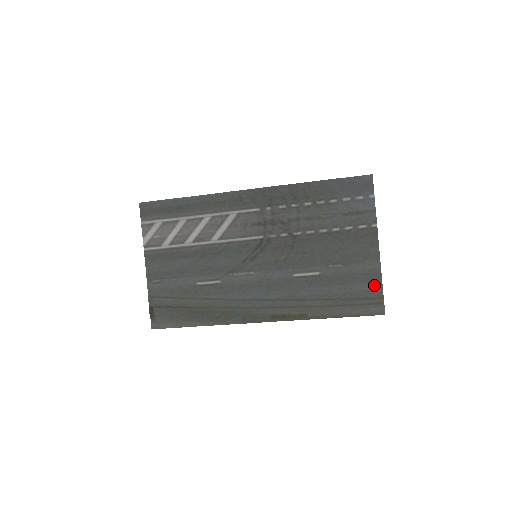
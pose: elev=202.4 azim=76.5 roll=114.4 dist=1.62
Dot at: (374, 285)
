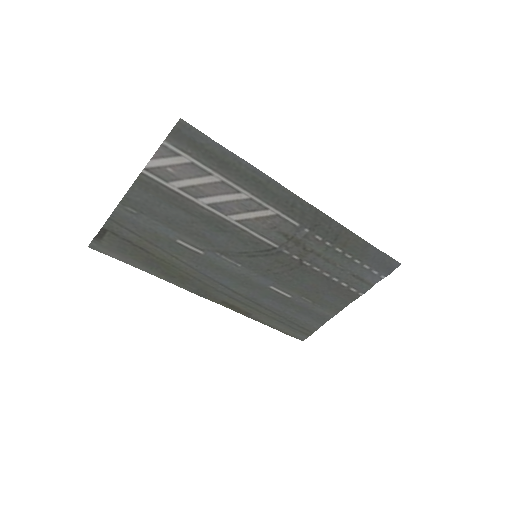
Dot at: (316, 324)
